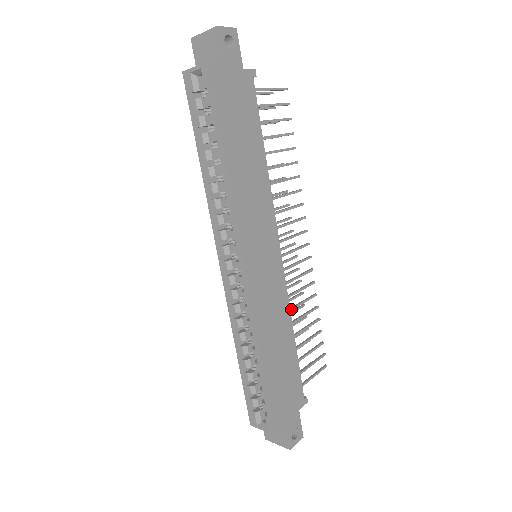
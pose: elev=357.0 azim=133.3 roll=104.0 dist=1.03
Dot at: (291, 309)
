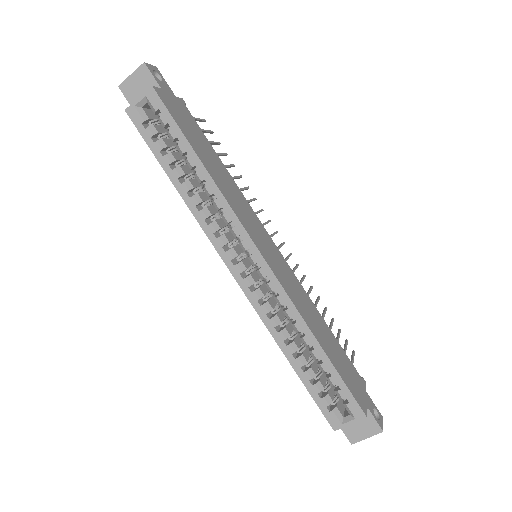
Dot at: occluded
